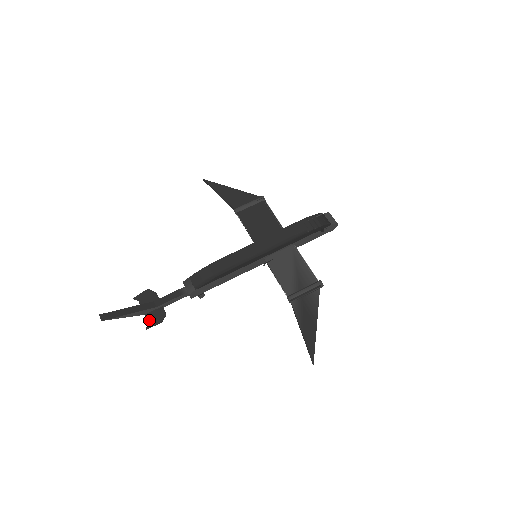
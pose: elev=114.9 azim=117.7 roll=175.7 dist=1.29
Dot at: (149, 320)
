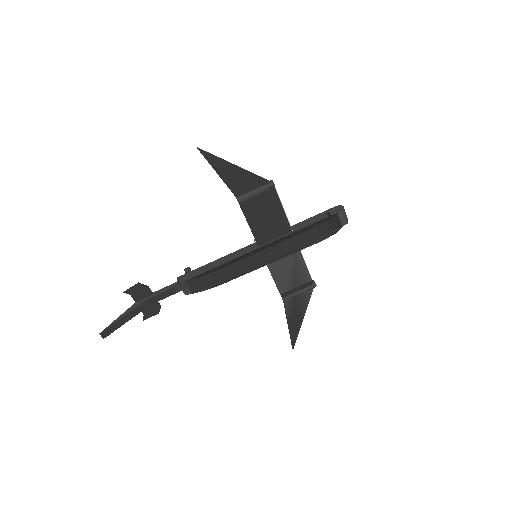
Dot at: (145, 313)
